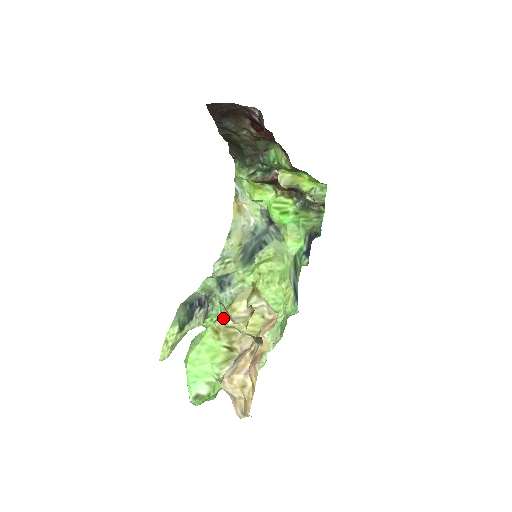
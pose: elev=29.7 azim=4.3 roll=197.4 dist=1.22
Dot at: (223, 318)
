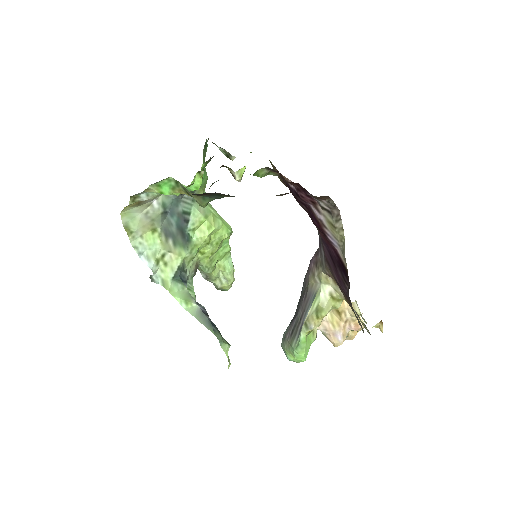
Dot at: (316, 324)
